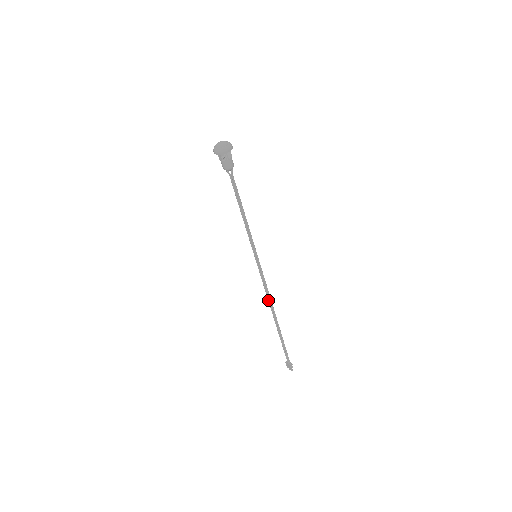
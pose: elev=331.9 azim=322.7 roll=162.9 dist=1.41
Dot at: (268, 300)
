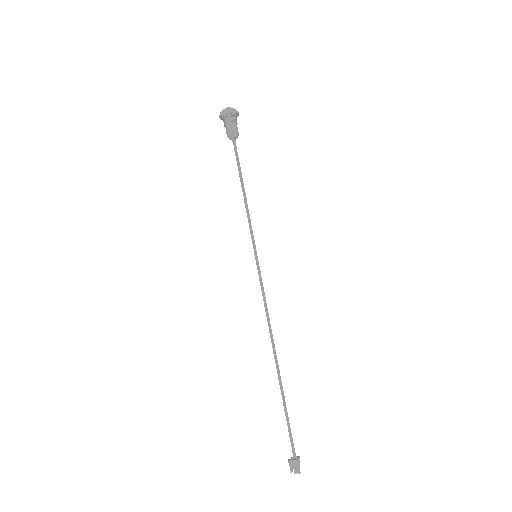
Dot at: (269, 328)
